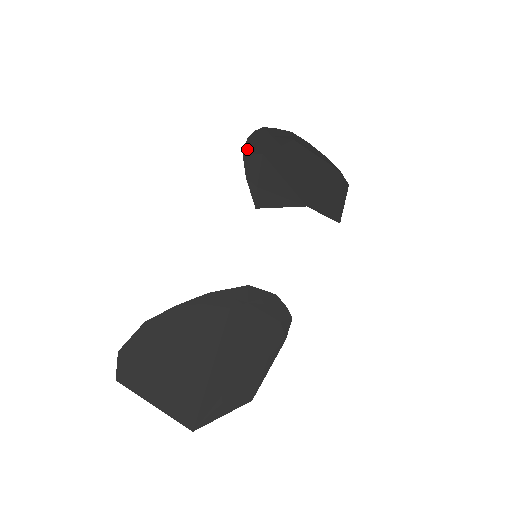
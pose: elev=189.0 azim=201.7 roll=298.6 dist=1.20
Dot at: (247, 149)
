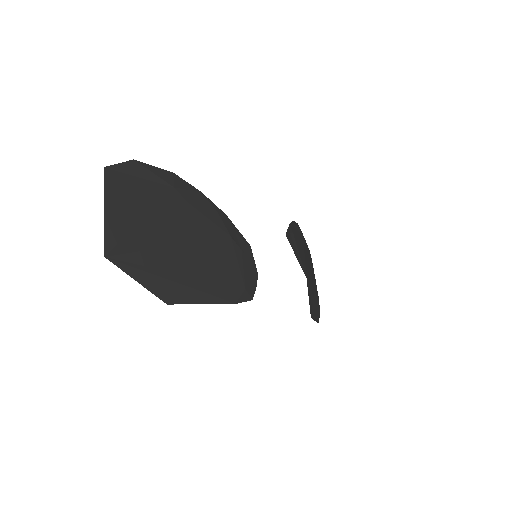
Dot at: occluded
